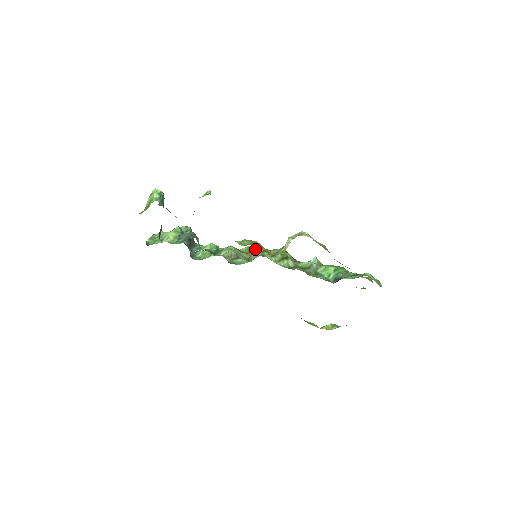
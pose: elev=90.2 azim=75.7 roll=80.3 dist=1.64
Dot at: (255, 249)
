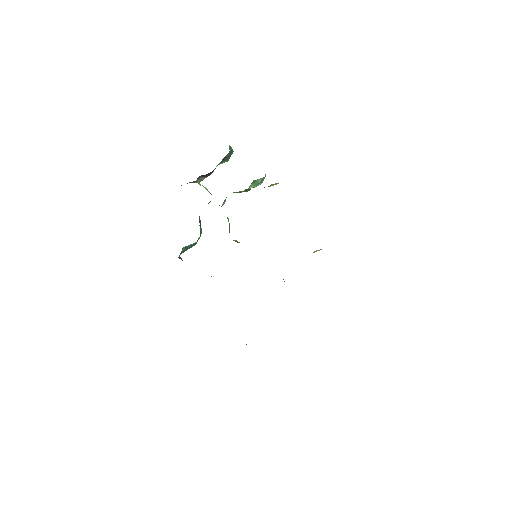
Dot at: occluded
